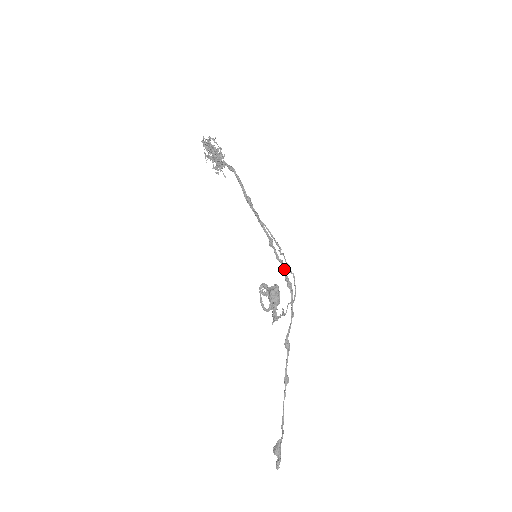
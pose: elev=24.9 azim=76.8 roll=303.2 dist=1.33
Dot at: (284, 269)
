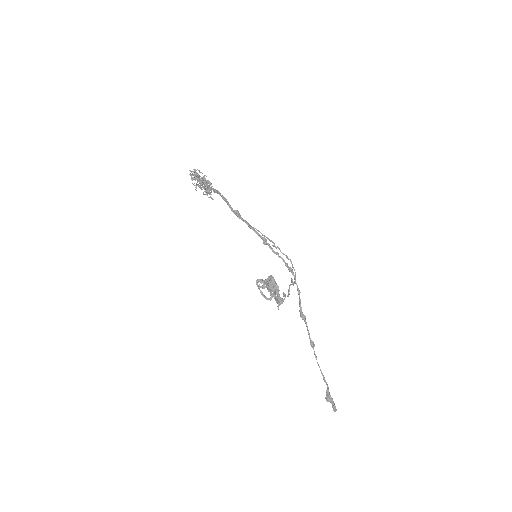
Dot at: (282, 259)
